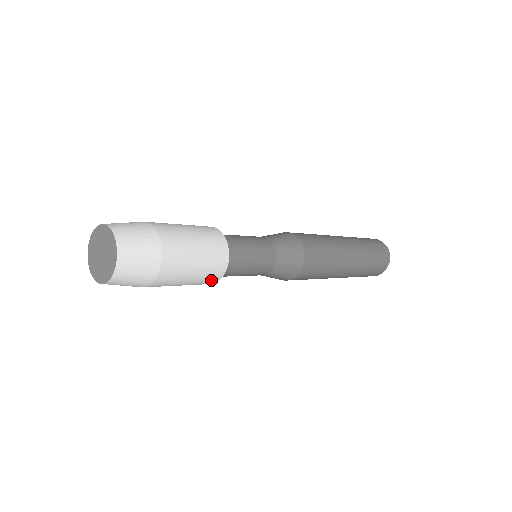
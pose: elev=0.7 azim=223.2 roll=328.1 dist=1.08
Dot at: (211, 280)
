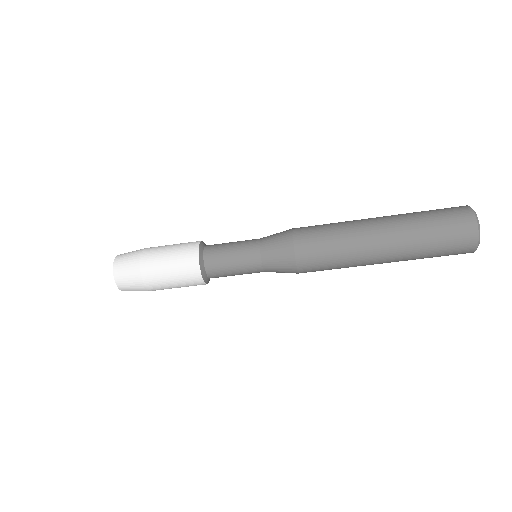
Dot at: (192, 271)
